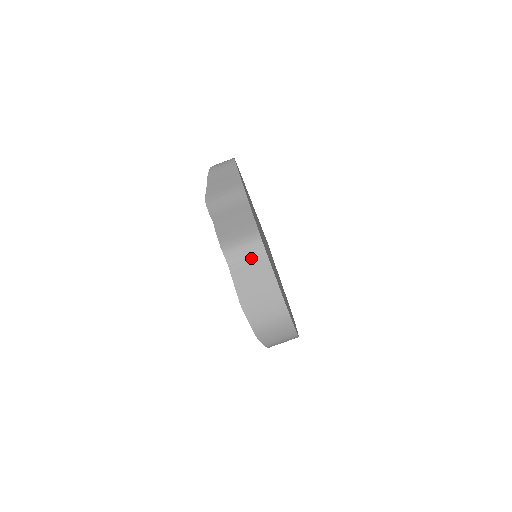
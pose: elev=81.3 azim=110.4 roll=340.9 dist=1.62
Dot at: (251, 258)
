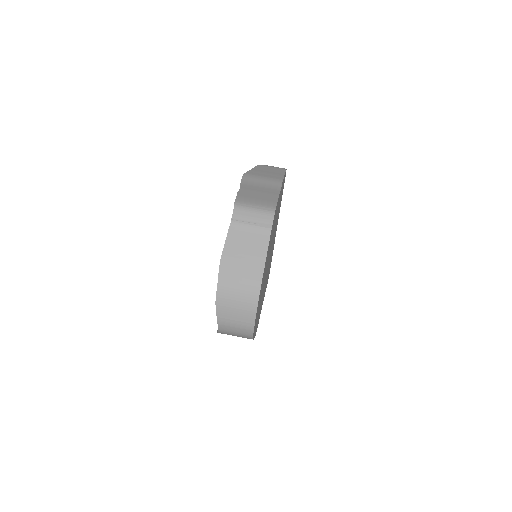
Dot at: (256, 223)
